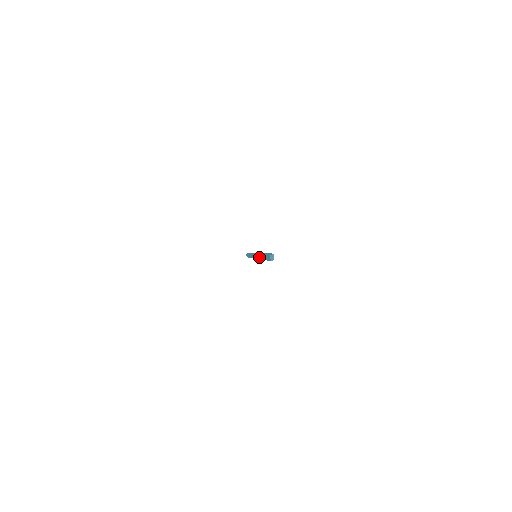
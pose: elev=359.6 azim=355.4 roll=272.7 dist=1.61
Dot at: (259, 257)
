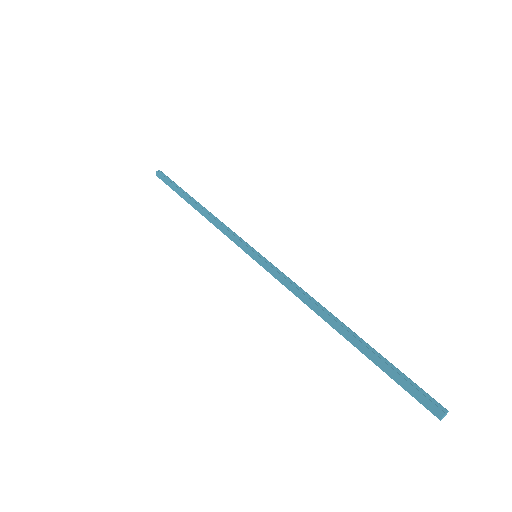
Dot at: (316, 309)
